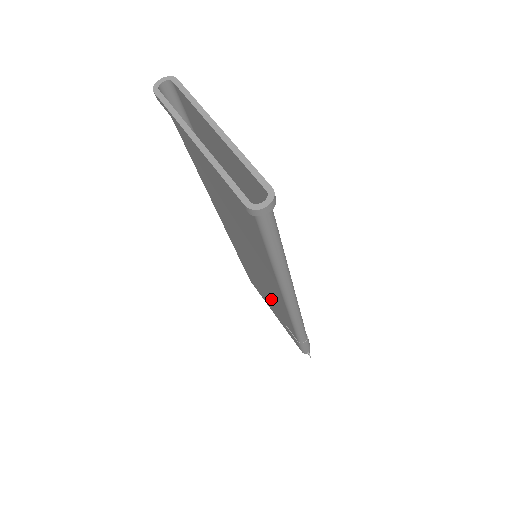
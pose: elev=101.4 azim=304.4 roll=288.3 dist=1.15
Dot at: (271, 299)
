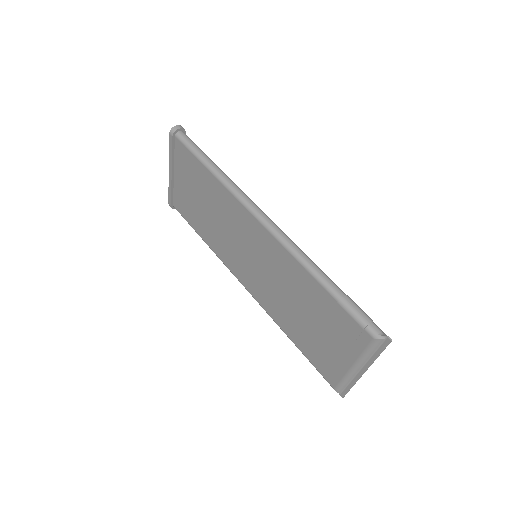
Dot at: (297, 296)
